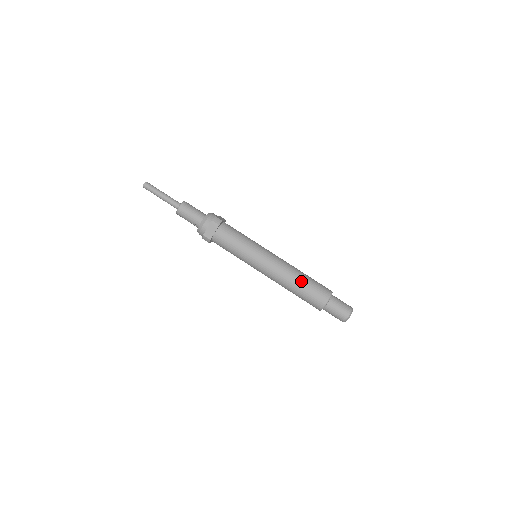
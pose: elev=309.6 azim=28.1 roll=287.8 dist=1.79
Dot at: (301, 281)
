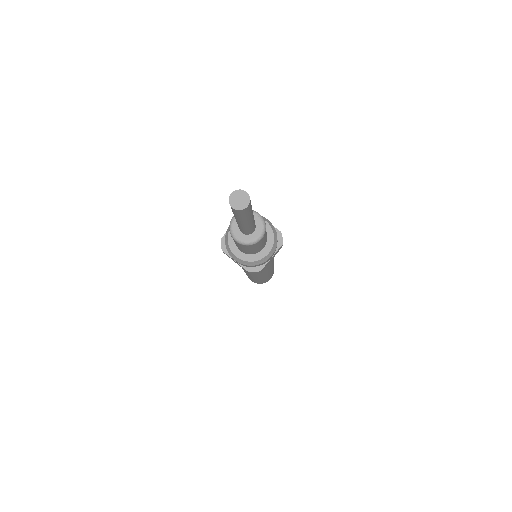
Dot at: (255, 280)
